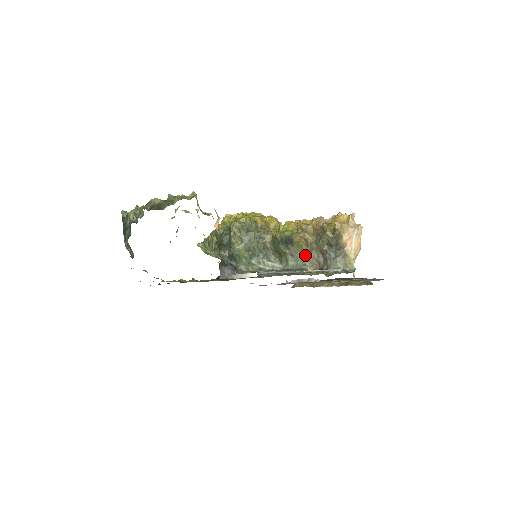
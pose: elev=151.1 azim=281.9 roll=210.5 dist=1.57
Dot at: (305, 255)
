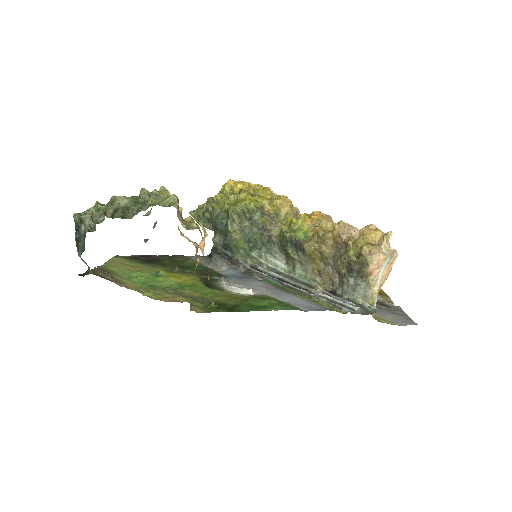
Dot at: (317, 269)
